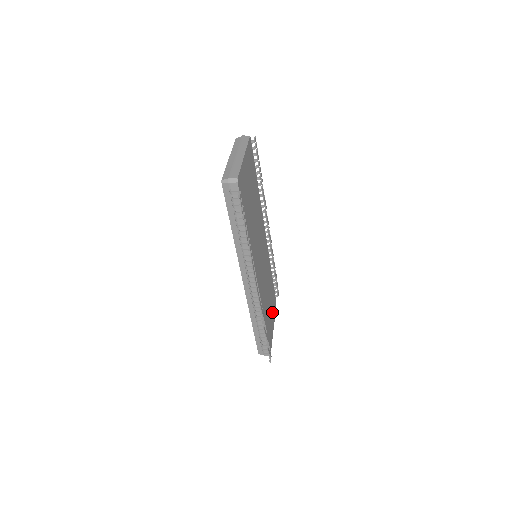
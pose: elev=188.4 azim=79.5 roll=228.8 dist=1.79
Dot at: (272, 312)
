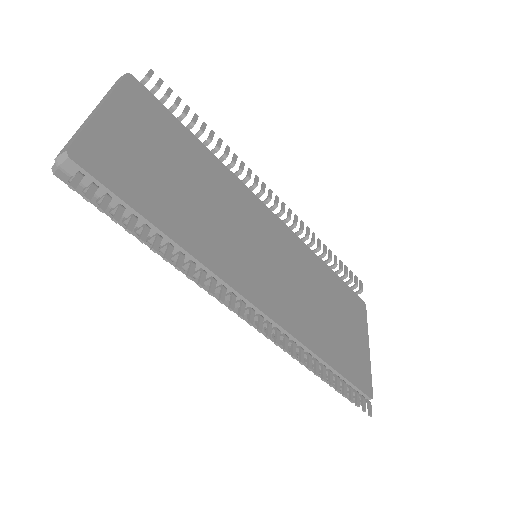
Dot at: (352, 324)
